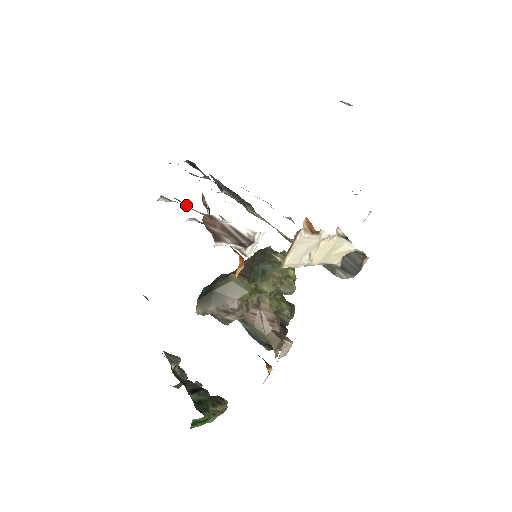
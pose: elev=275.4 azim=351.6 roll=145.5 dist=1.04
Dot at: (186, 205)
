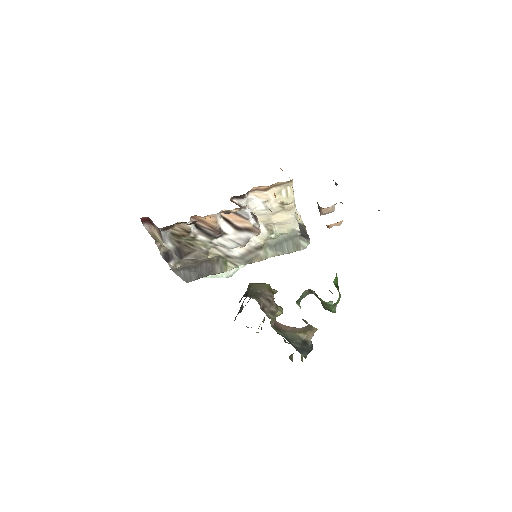
Dot at: (195, 246)
